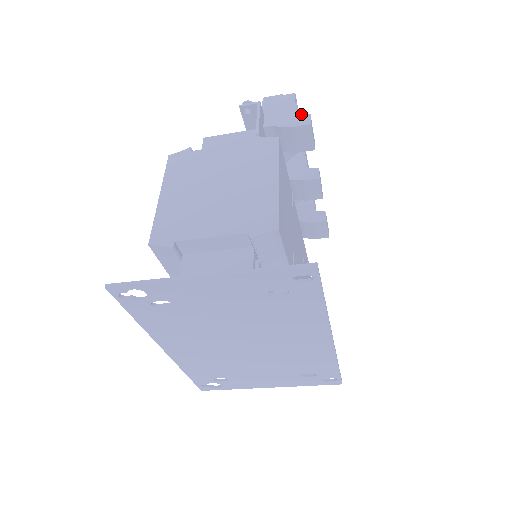
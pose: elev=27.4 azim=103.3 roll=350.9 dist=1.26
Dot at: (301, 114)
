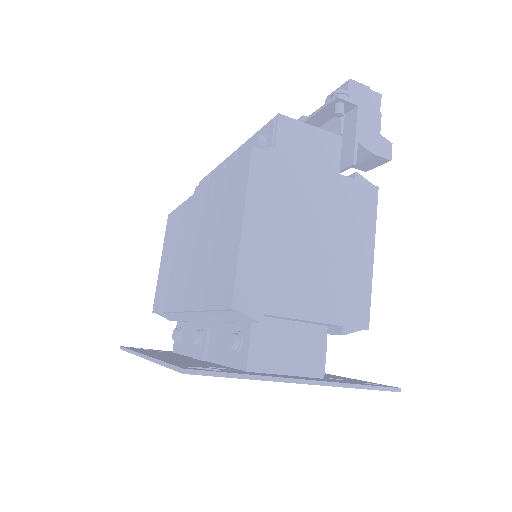
Dot at: (384, 138)
